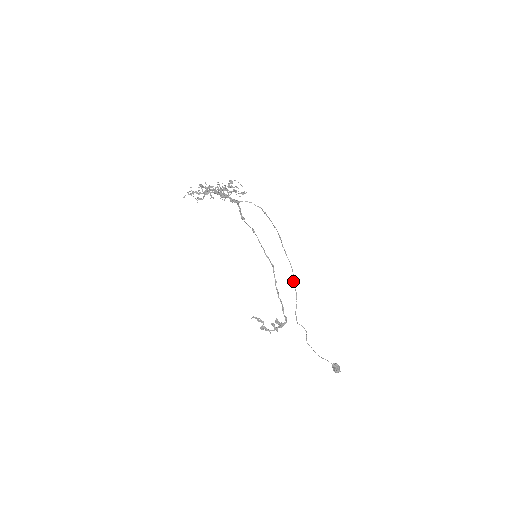
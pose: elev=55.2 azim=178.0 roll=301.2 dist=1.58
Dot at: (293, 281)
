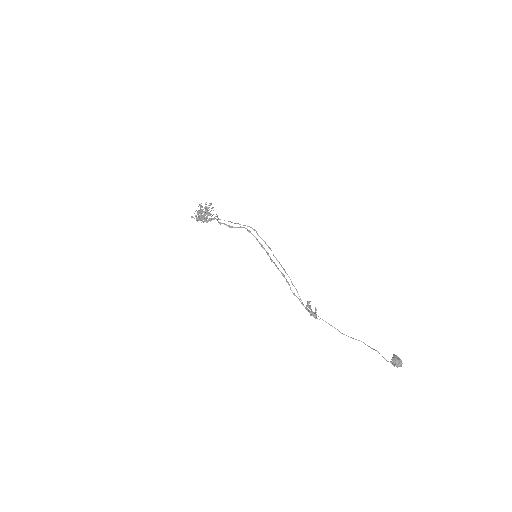
Dot at: occluded
